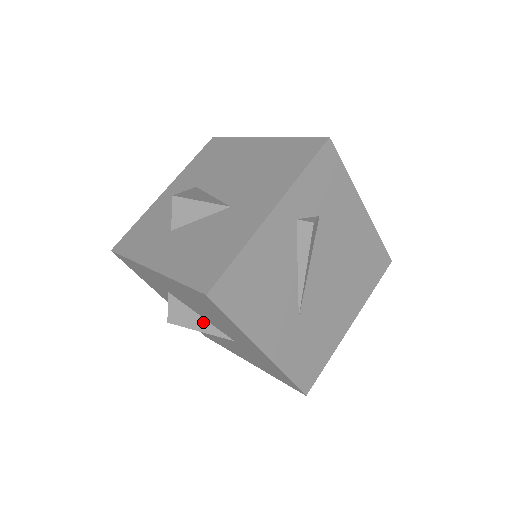
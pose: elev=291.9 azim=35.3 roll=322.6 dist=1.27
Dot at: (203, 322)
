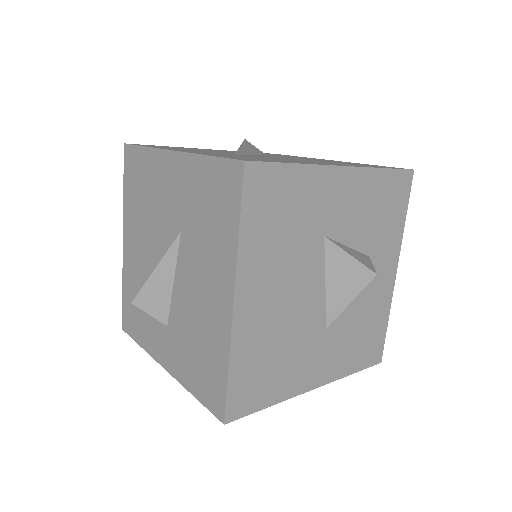
Dot at: occluded
